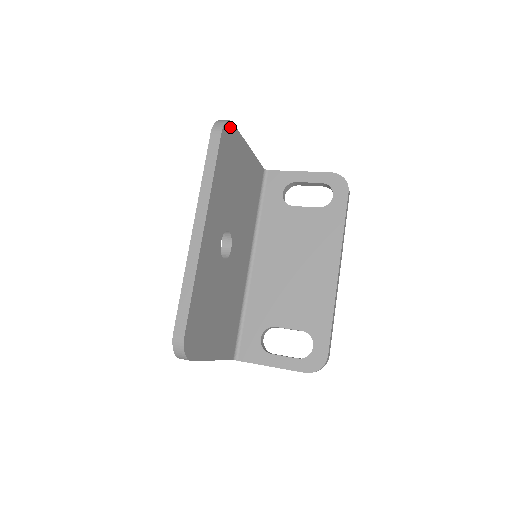
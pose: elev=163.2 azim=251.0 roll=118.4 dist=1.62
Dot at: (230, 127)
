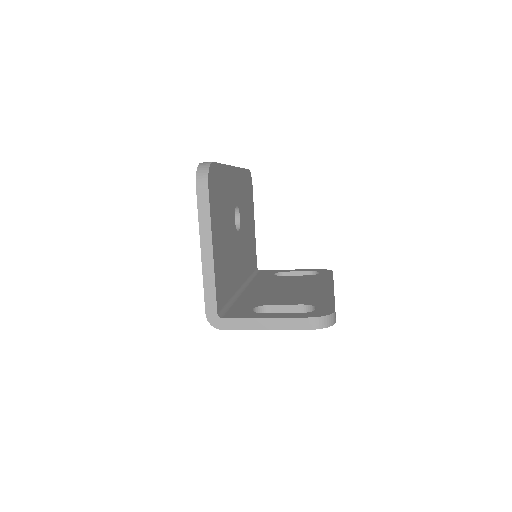
Dot at: (251, 183)
